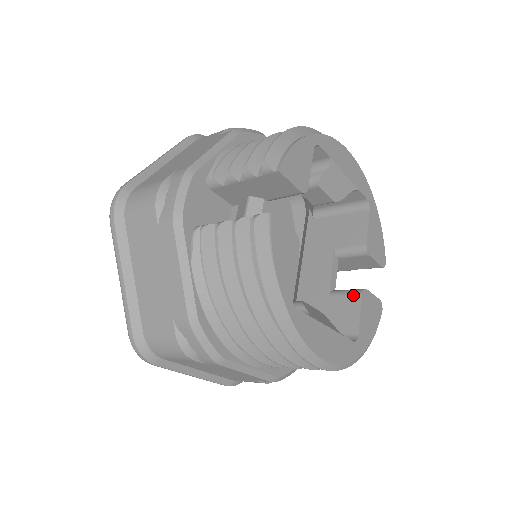
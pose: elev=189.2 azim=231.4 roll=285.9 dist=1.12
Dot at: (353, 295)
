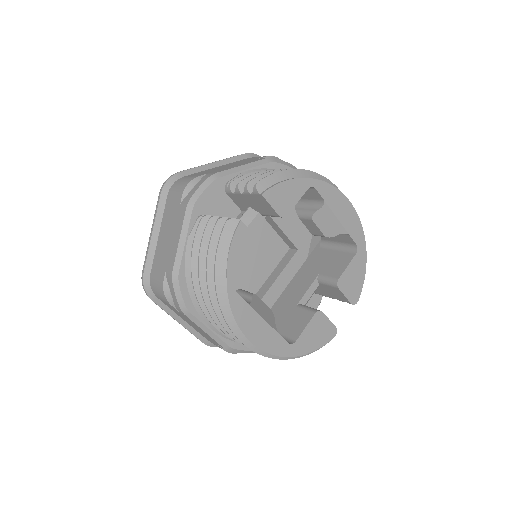
Dot at: (309, 312)
